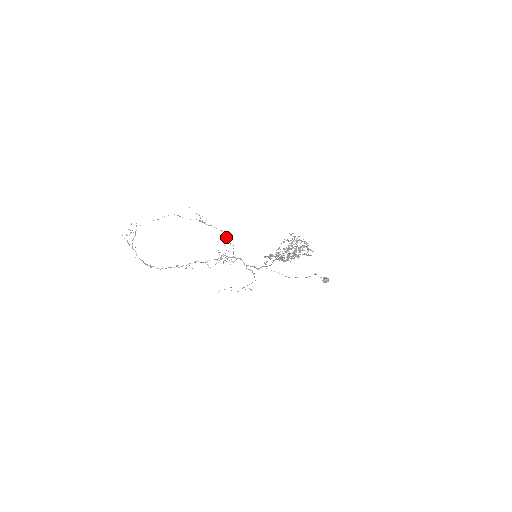
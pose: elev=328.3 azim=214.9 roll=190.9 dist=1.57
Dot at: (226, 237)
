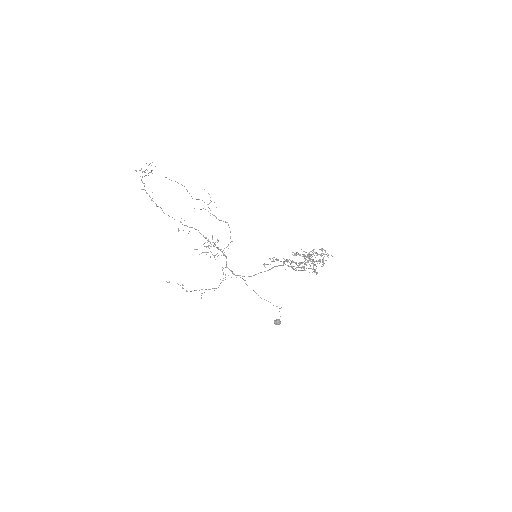
Dot at: occluded
